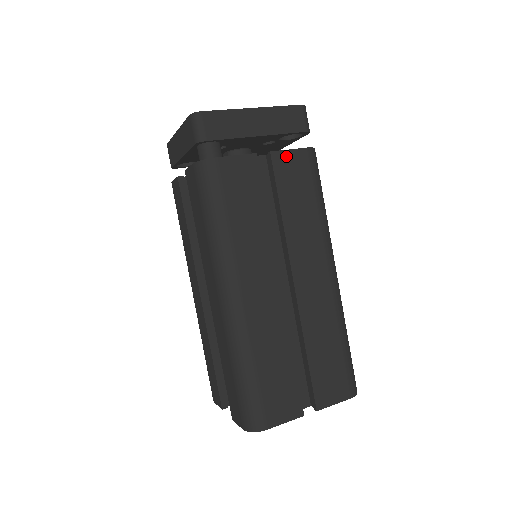
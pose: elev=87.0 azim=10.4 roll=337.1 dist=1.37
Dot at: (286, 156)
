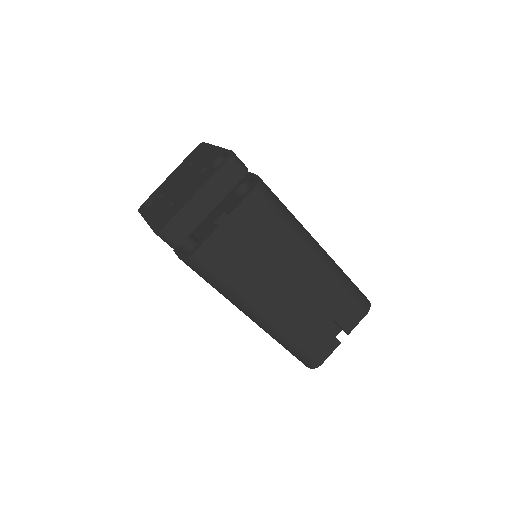
Dot at: (242, 208)
